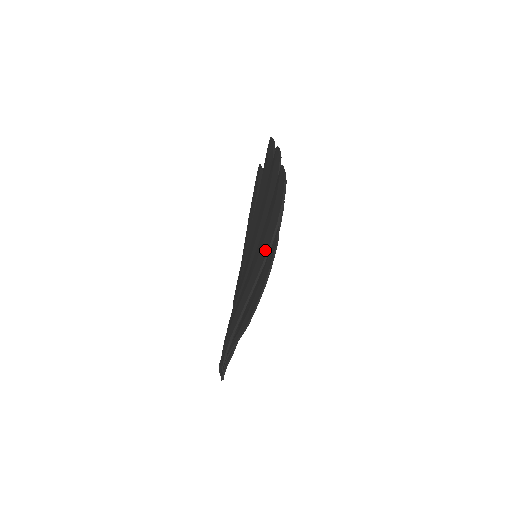
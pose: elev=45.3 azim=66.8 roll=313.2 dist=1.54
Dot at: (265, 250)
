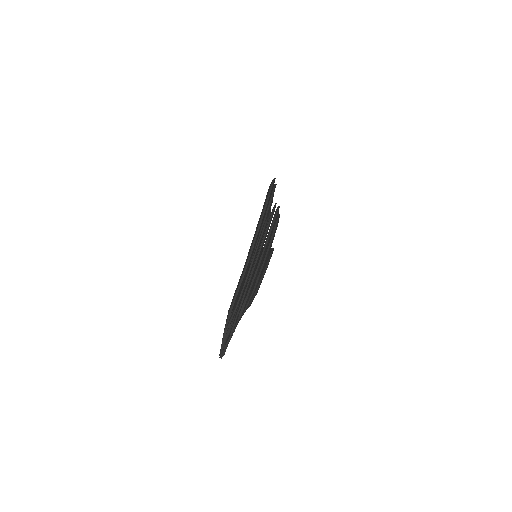
Dot at: (255, 232)
